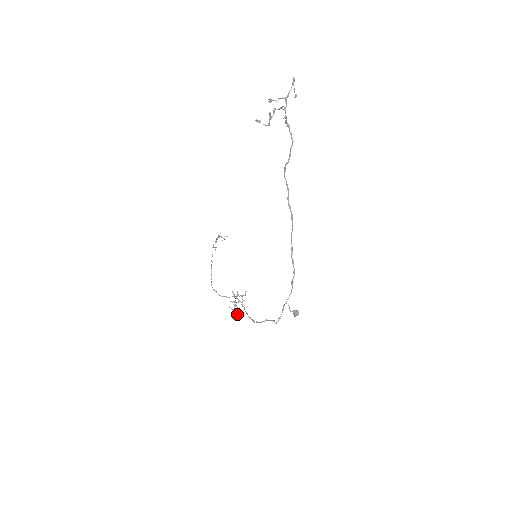
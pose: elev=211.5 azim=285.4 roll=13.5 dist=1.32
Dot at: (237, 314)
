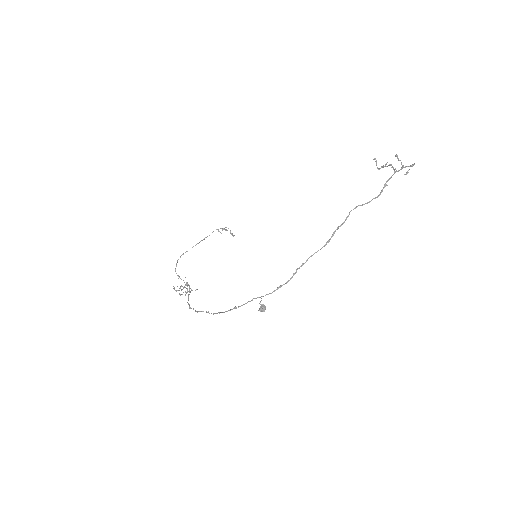
Dot at: occluded
